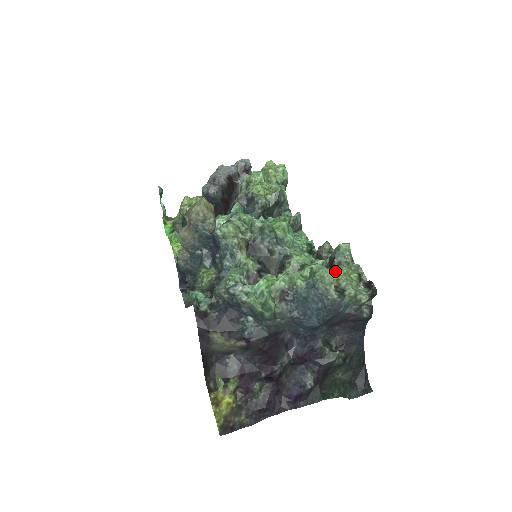
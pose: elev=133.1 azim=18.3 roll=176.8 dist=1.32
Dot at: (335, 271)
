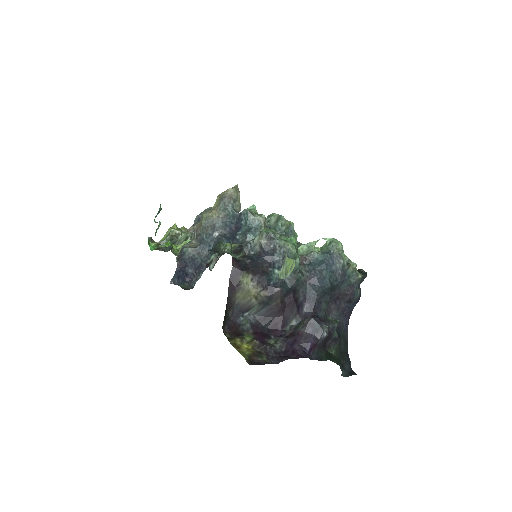
Dot at: occluded
